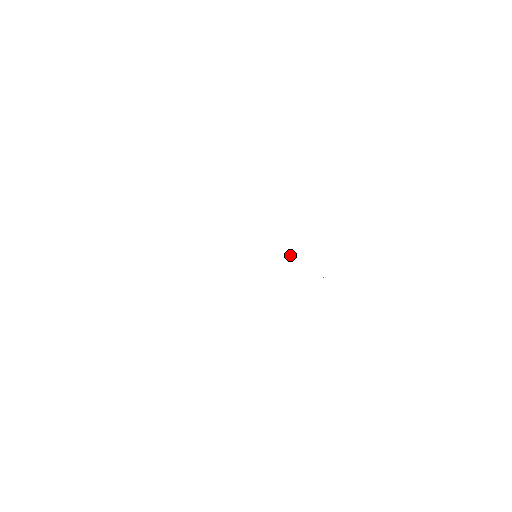
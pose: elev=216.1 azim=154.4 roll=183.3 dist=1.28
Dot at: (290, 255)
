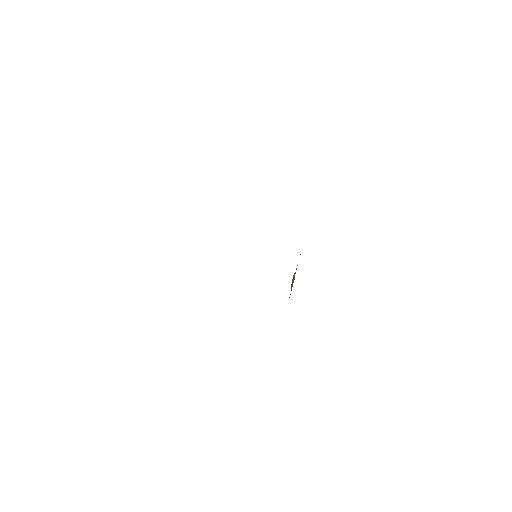
Dot at: occluded
